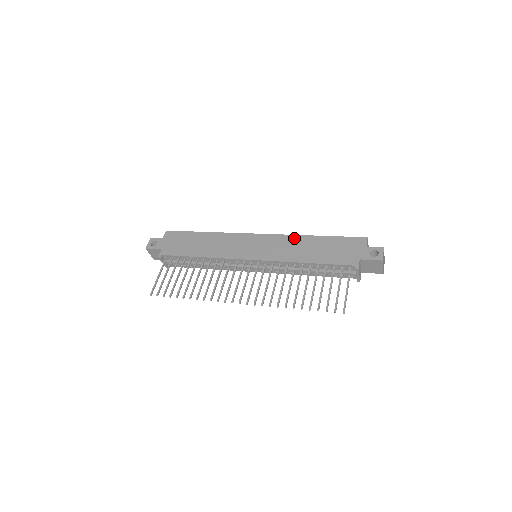
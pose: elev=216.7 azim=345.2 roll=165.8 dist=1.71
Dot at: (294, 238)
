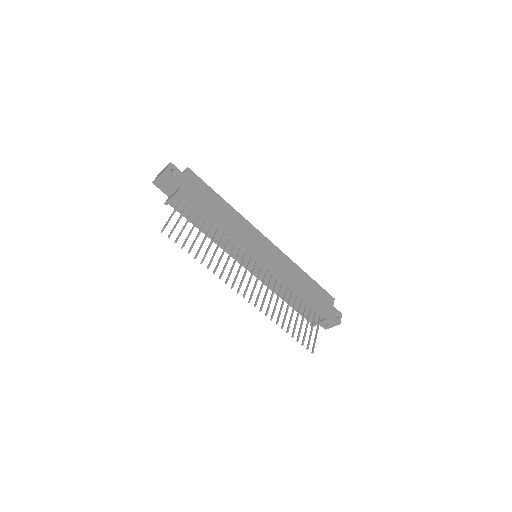
Dot at: (292, 263)
